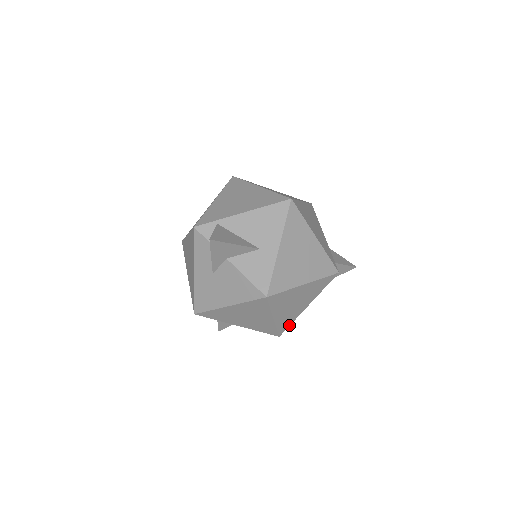
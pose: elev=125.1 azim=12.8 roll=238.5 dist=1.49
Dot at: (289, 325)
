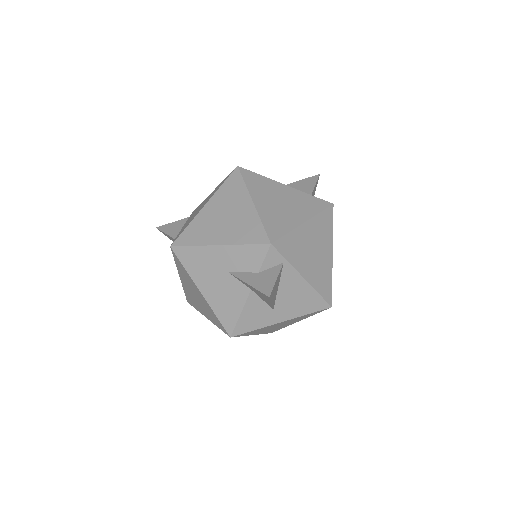
Dot at: occluded
